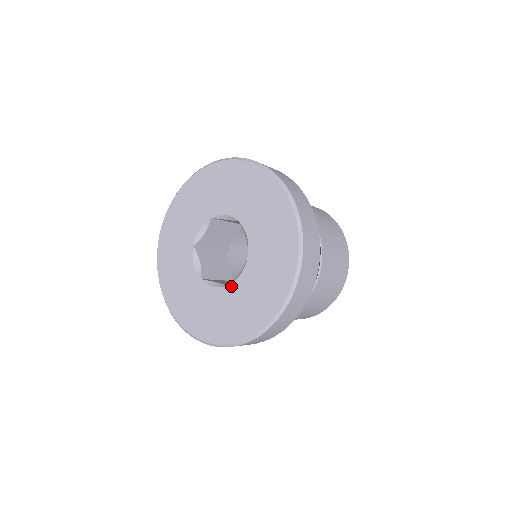
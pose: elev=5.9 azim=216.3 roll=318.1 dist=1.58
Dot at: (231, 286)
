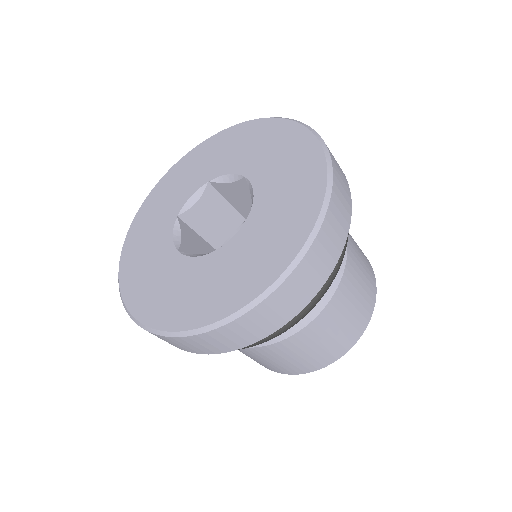
Dot at: (219, 250)
